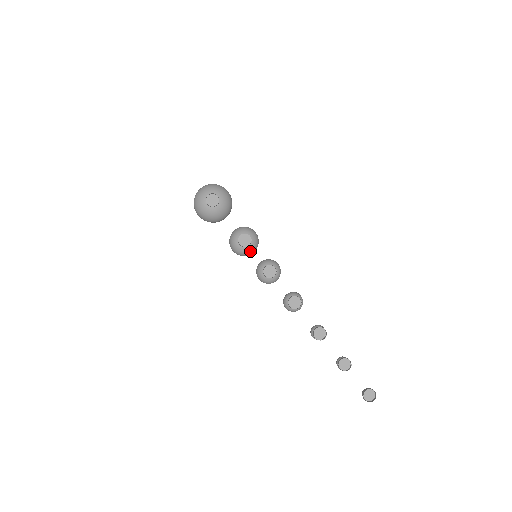
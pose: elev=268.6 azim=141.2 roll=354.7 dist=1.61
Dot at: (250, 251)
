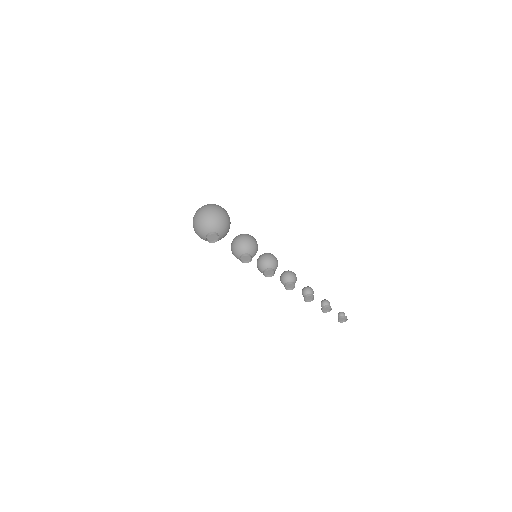
Dot at: occluded
